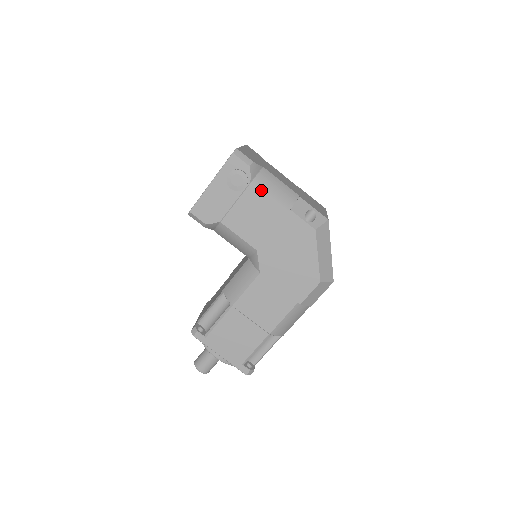
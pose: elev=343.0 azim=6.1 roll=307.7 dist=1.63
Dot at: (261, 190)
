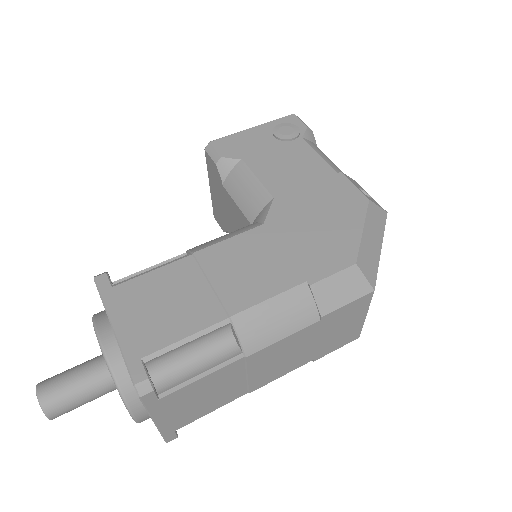
Dot at: (311, 146)
